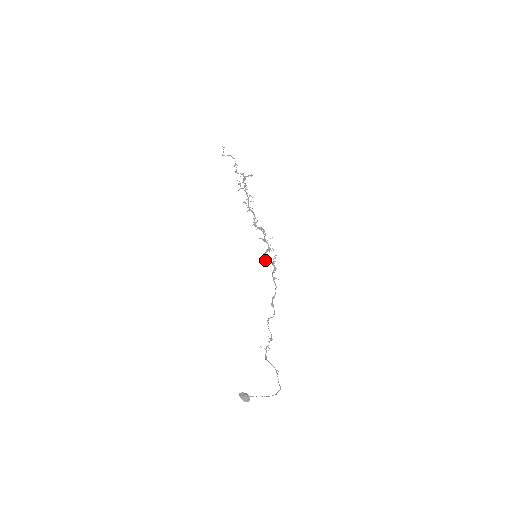
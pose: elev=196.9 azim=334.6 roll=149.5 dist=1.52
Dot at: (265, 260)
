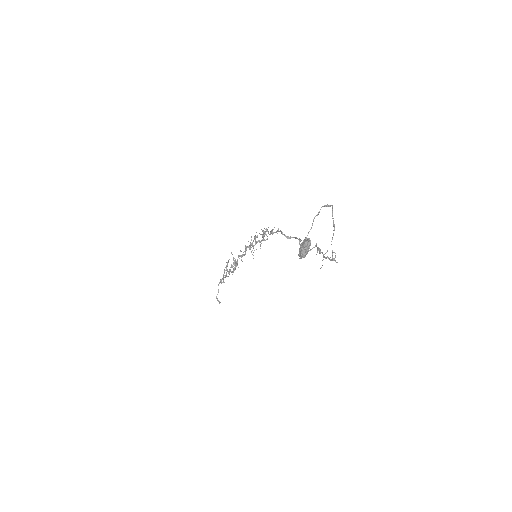
Dot at: occluded
